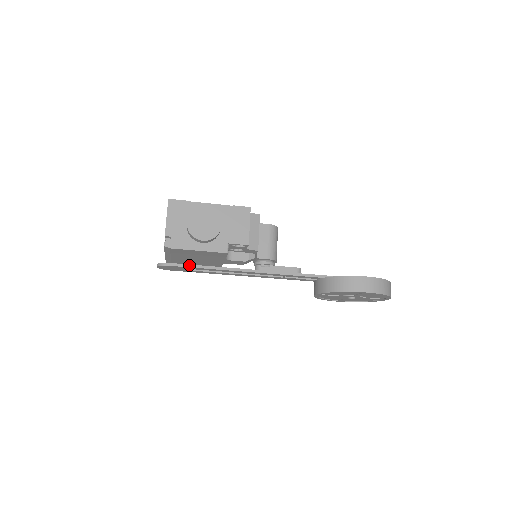
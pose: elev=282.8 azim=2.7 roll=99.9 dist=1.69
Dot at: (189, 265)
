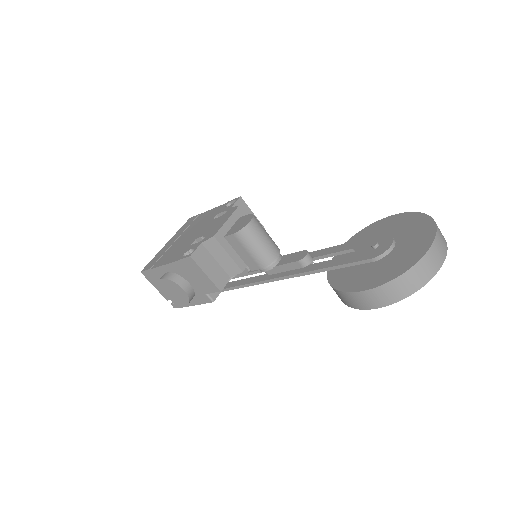
Dot at: occluded
